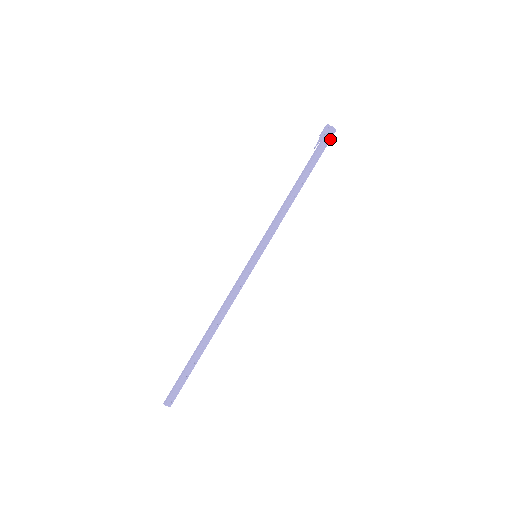
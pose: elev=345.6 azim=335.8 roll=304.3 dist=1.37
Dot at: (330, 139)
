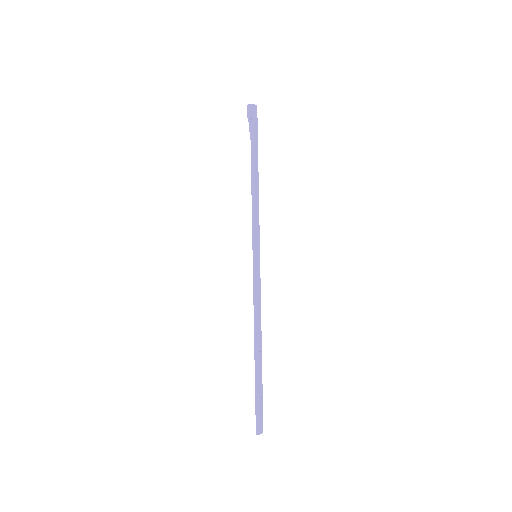
Dot at: occluded
